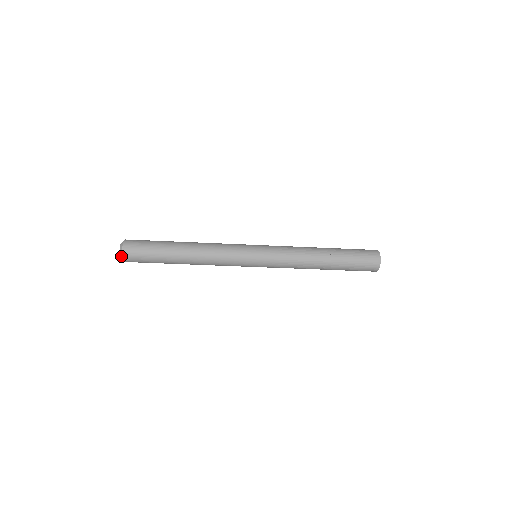
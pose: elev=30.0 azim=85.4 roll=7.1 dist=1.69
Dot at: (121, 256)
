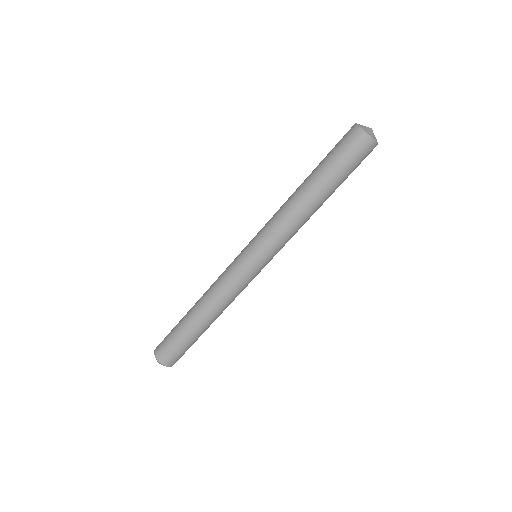
Dot at: (159, 362)
